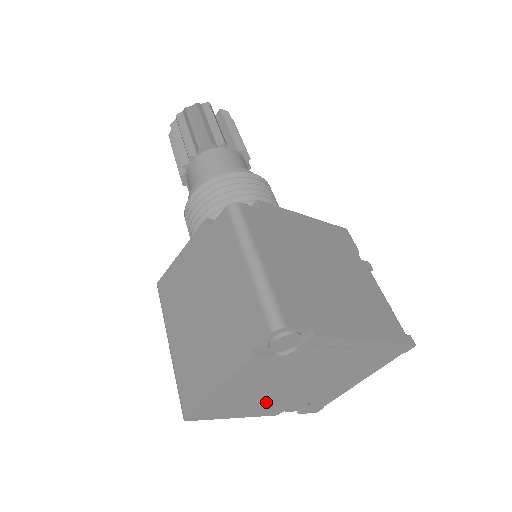
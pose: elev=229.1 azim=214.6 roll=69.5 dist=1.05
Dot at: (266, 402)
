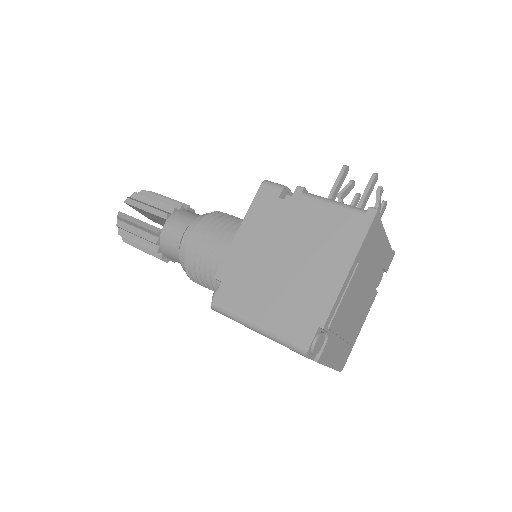
Dot at: (360, 317)
